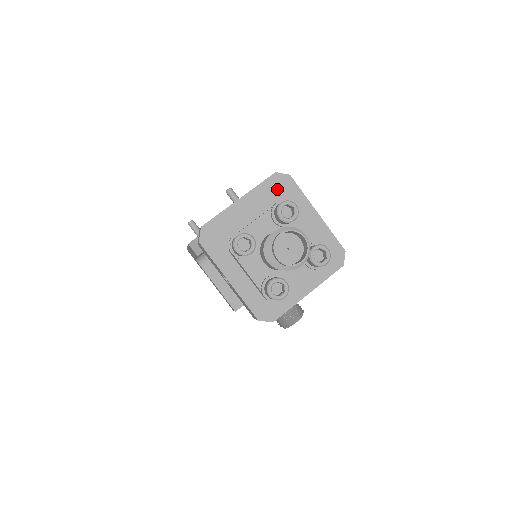
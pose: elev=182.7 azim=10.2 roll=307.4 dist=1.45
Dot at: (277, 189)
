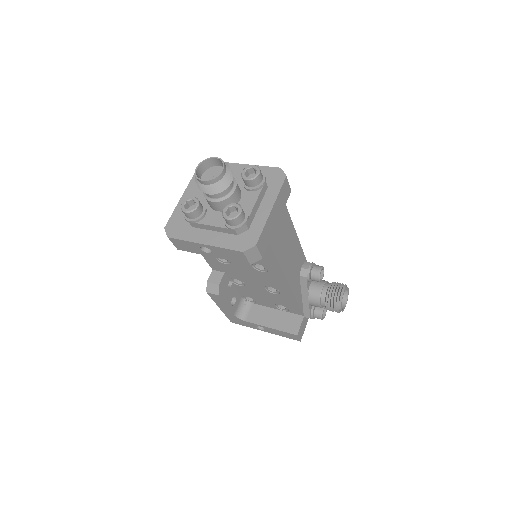
Dot at: occluded
